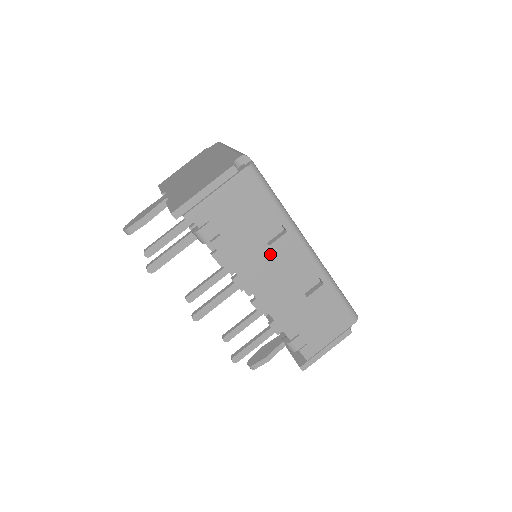
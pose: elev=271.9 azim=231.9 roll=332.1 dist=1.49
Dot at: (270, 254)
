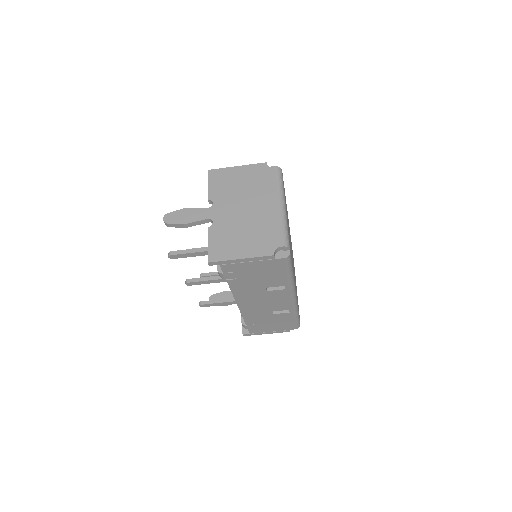
Dot at: (264, 294)
